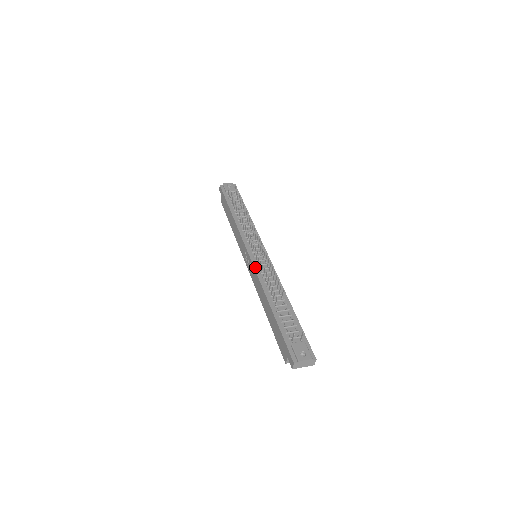
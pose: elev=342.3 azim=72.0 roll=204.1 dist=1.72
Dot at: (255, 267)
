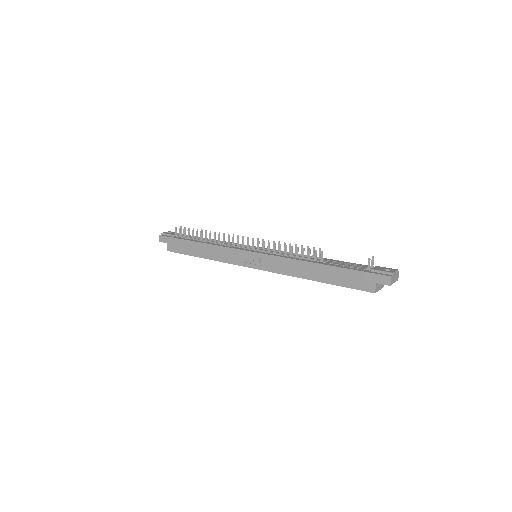
Dot at: (271, 254)
